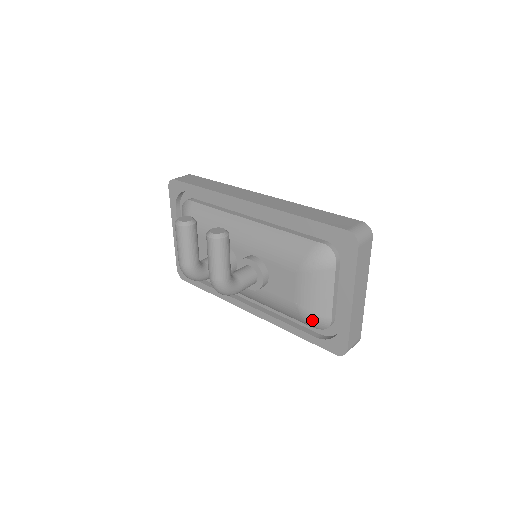
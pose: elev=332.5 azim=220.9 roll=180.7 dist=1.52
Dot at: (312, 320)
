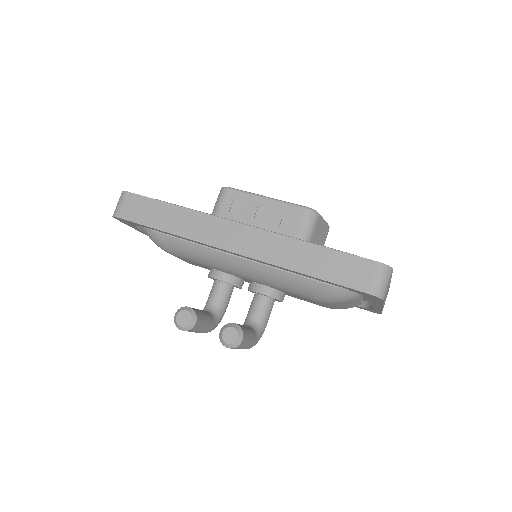
Dot at: occluded
